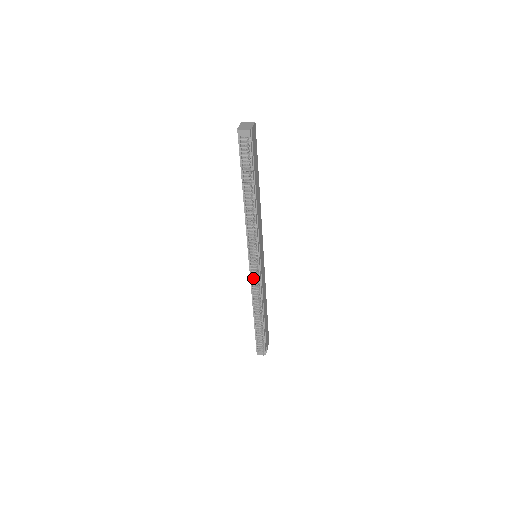
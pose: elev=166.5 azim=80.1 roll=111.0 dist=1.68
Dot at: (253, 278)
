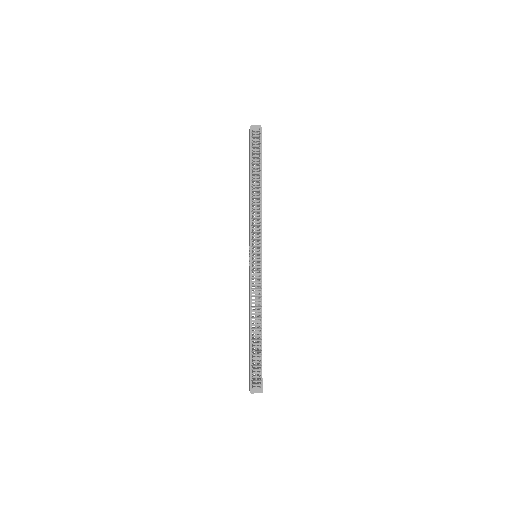
Dot at: (253, 277)
